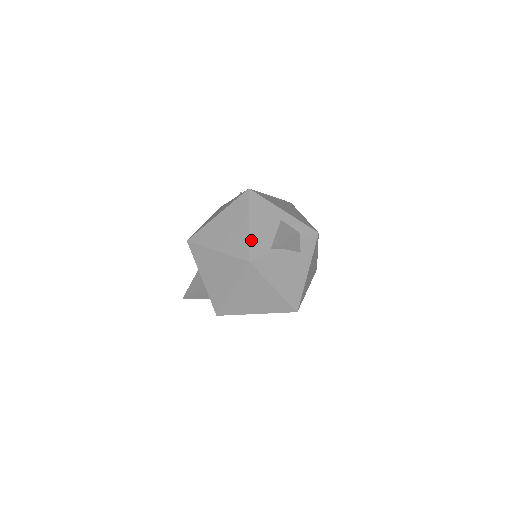
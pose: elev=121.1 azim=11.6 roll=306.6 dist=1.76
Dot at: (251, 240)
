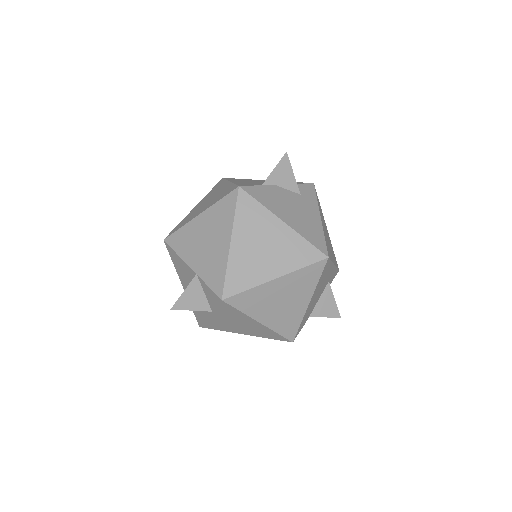
Dot at: (236, 183)
